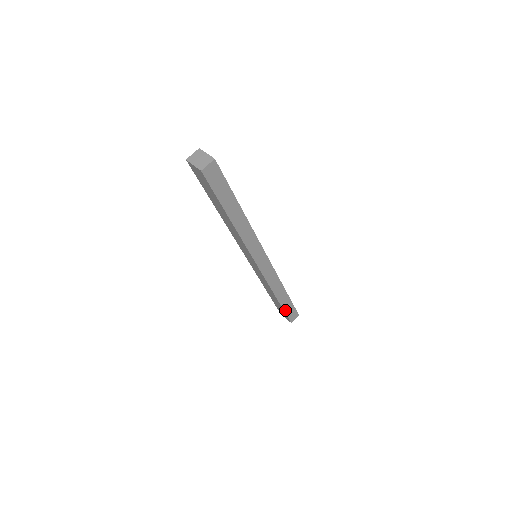
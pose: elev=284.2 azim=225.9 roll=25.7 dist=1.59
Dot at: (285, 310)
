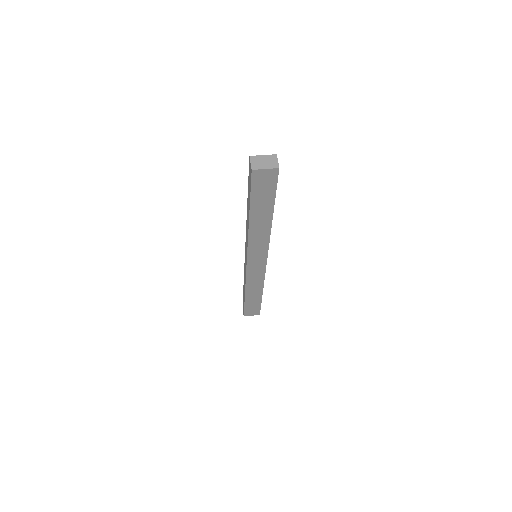
Dot at: occluded
